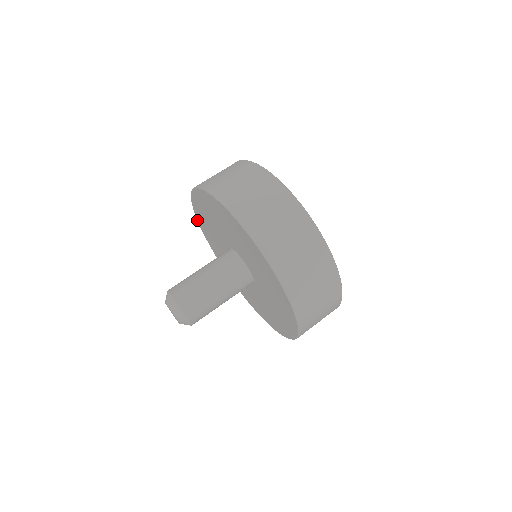
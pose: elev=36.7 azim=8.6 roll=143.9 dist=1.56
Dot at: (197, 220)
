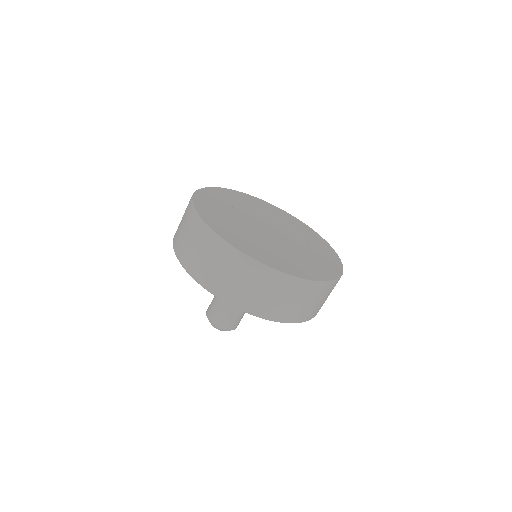
Dot at: occluded
